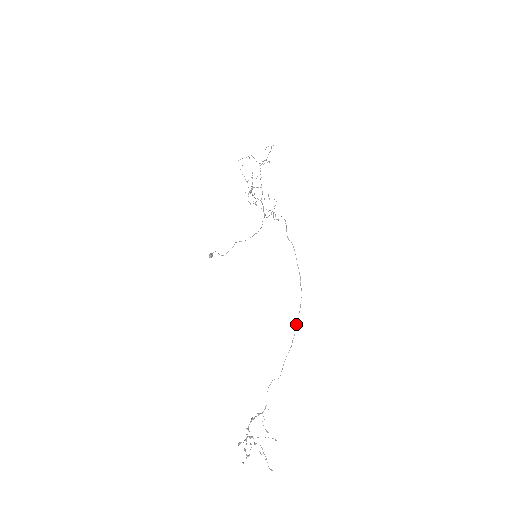
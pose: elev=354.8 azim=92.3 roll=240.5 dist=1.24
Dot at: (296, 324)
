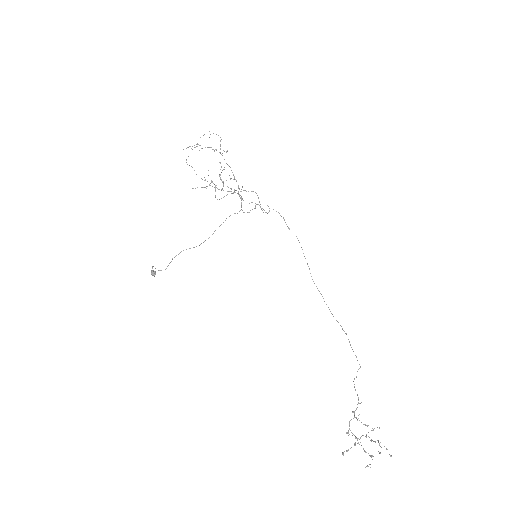
Dot at: occluded
